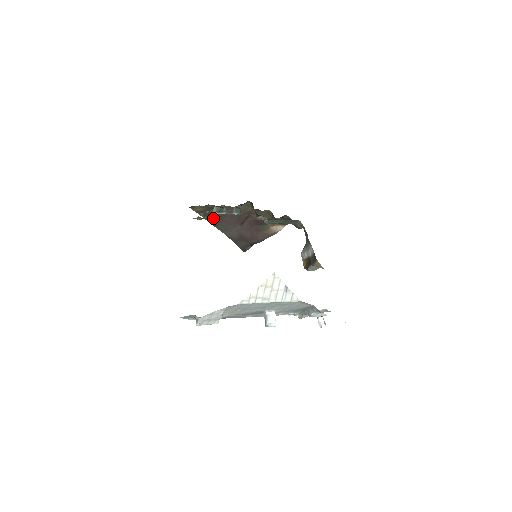
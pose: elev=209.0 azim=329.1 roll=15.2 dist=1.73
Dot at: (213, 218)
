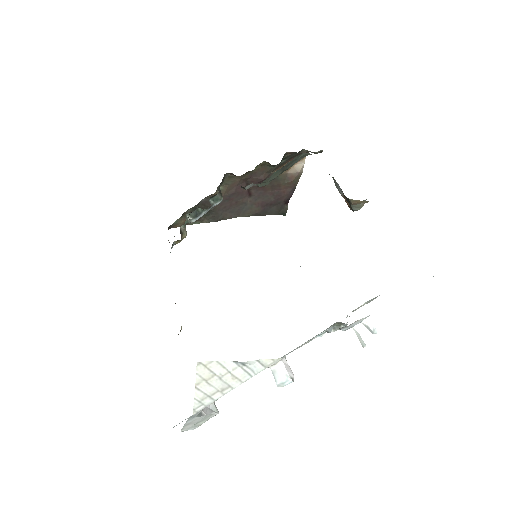
Dot at: (209, 216)
